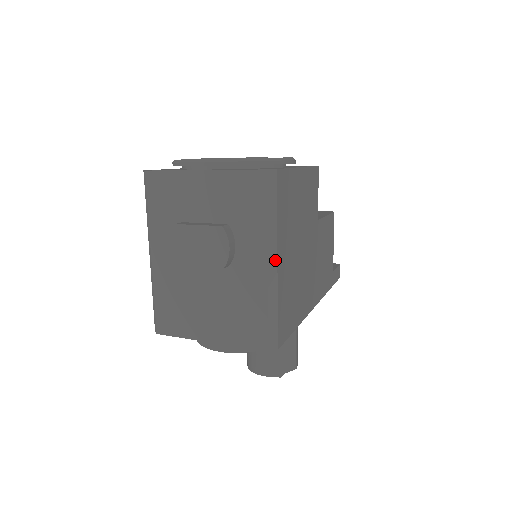
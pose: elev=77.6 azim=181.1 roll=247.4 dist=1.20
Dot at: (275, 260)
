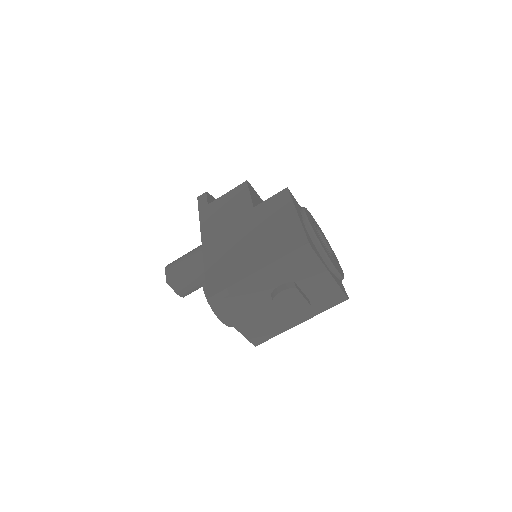
Dot at: occluded
